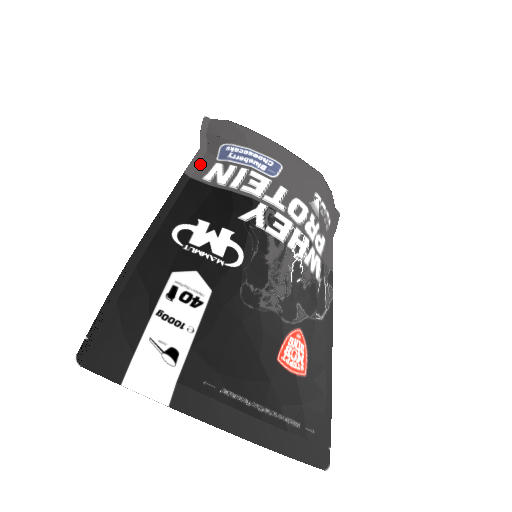
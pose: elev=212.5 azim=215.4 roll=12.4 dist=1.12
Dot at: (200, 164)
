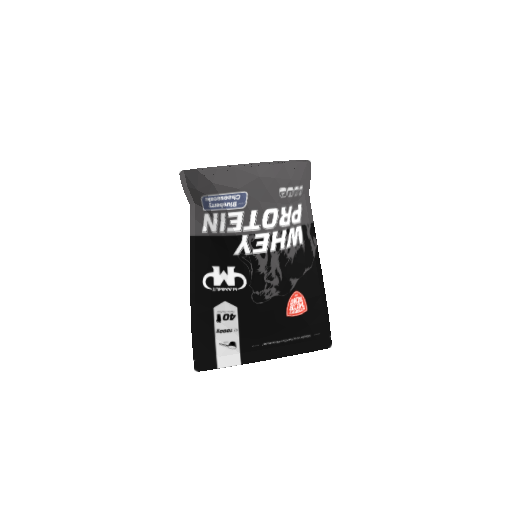
Dot at: (196, 220)
